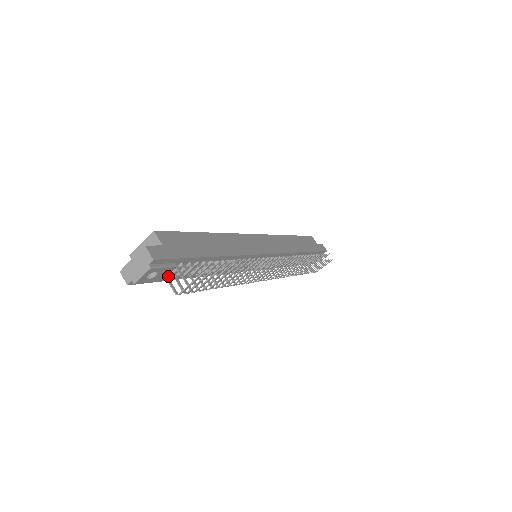
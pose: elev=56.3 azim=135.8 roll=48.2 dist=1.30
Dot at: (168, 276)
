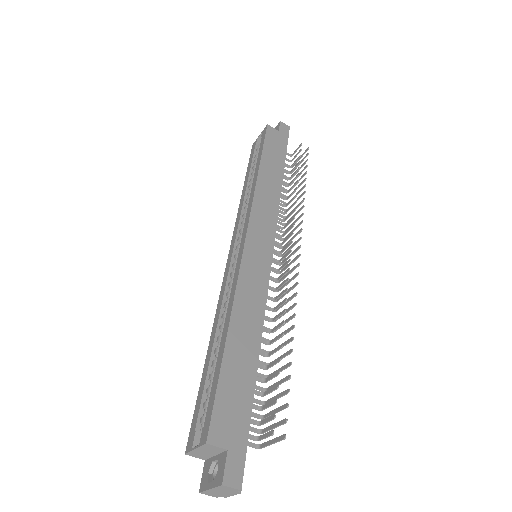
Dot at: occluded
